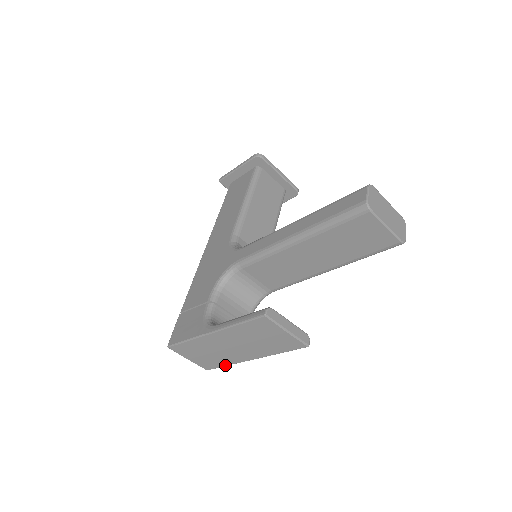
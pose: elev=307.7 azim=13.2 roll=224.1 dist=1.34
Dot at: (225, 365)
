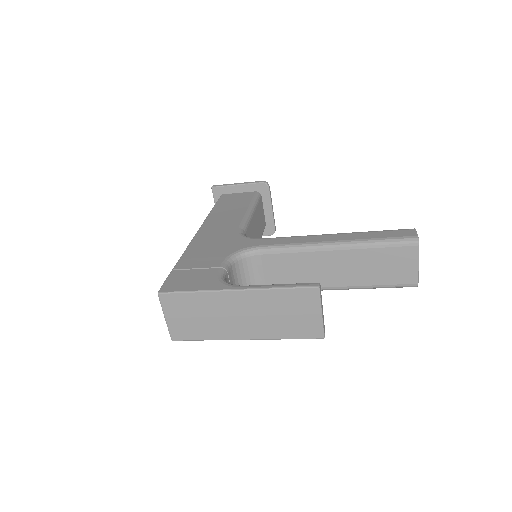
Dot at: (204, 339)
